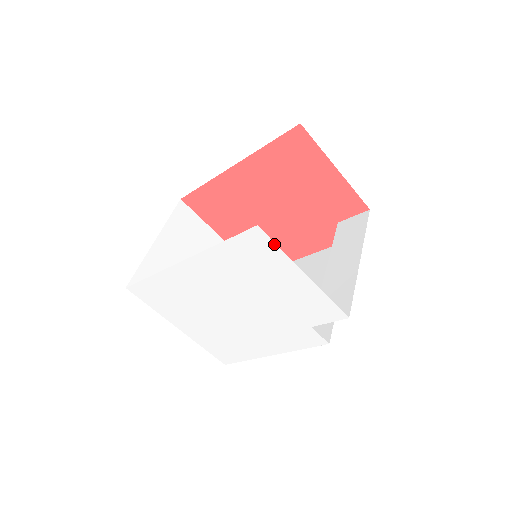
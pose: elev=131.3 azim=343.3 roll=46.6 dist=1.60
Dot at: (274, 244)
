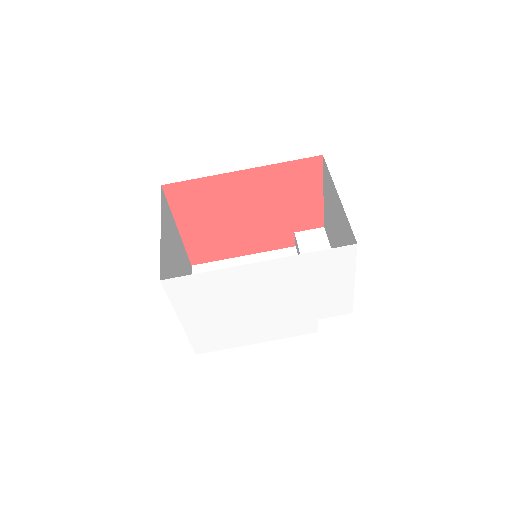
Dot at: (355, 258)
